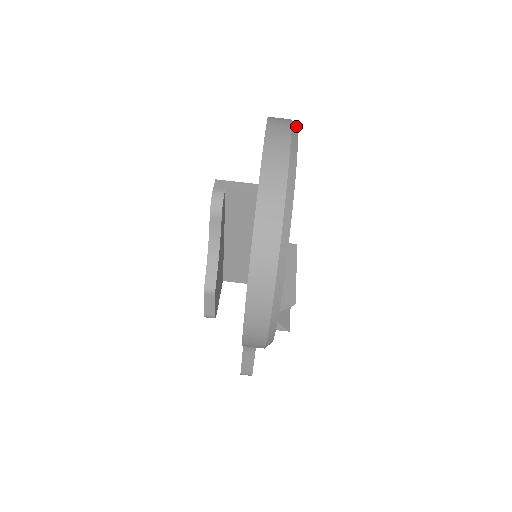
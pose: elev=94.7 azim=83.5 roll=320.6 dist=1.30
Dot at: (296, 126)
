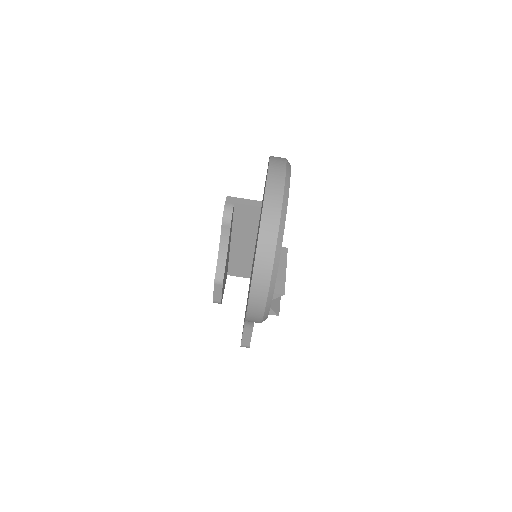
Dot at: occluded
